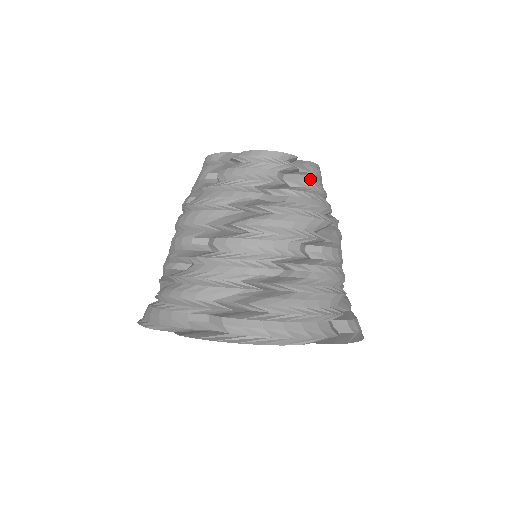
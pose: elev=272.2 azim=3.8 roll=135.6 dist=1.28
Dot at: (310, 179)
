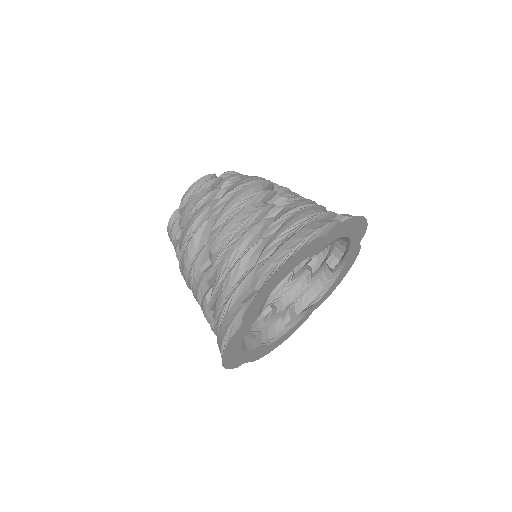
Dot at: (234, 175)
